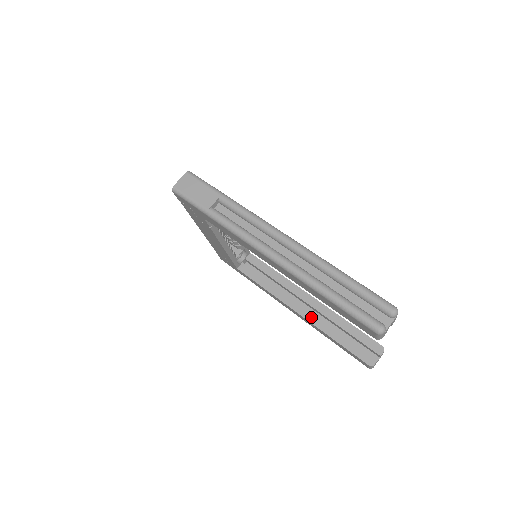
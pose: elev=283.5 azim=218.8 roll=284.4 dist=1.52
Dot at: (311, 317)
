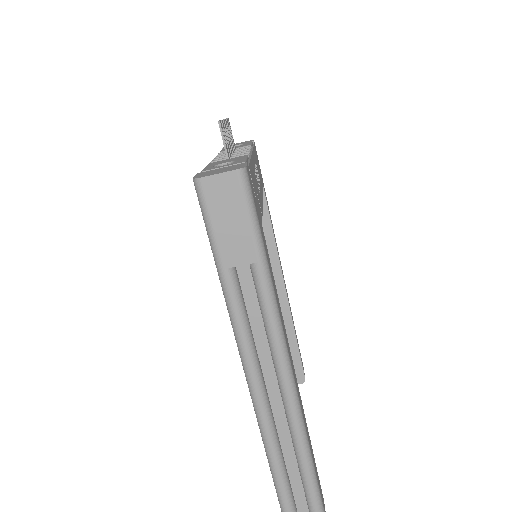
Dot at: occluded
